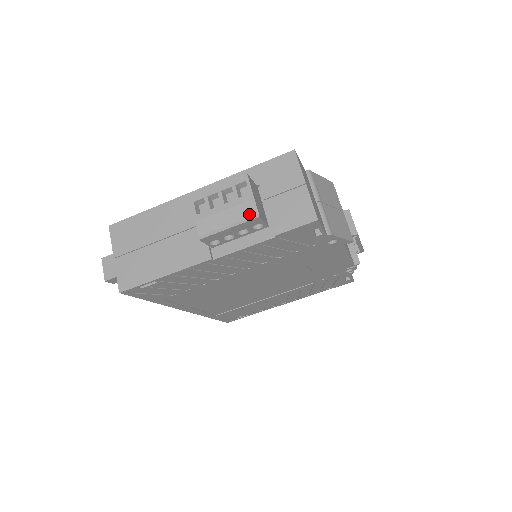
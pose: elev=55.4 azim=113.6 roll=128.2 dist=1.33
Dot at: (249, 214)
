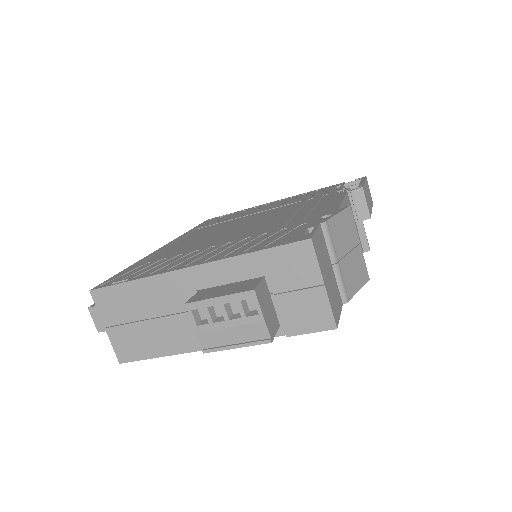
Dot at: (259, 336)
